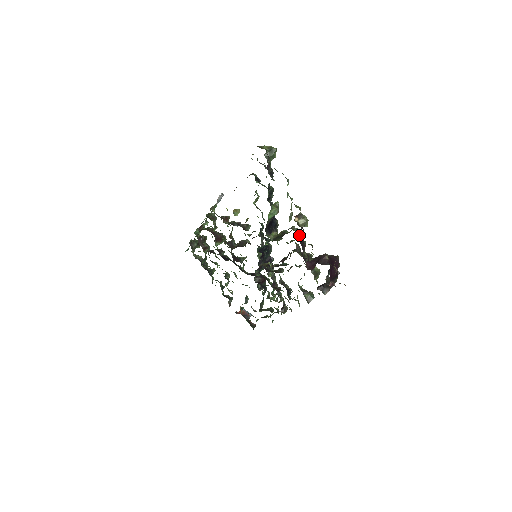
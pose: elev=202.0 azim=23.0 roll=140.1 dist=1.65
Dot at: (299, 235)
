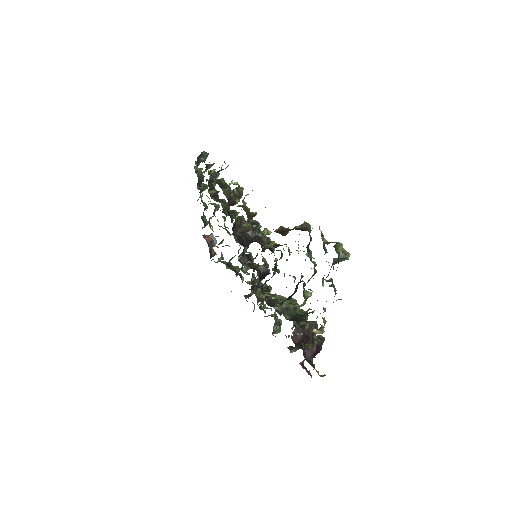
Dot at: occluded
